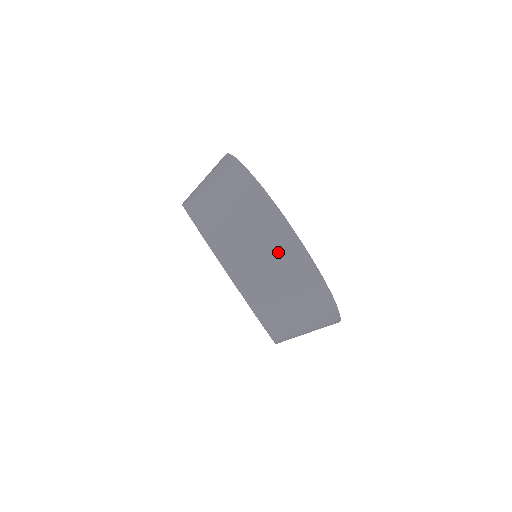
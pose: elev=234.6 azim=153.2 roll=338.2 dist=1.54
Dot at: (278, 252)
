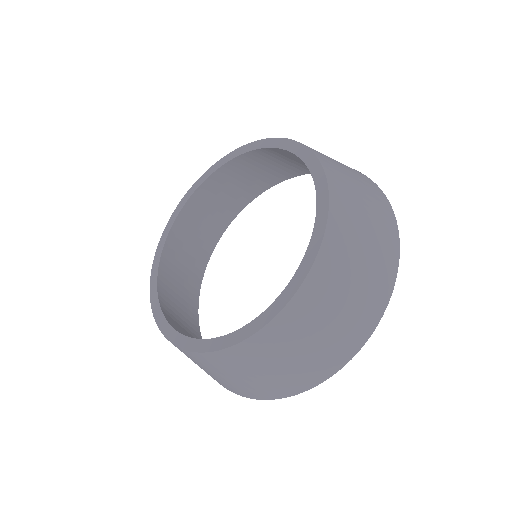
Dot at: (379, 227)
